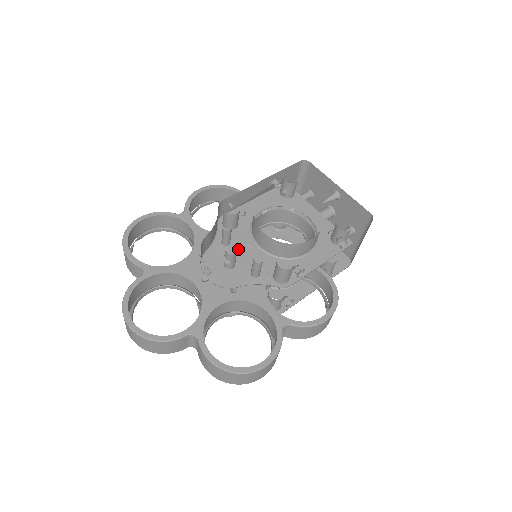
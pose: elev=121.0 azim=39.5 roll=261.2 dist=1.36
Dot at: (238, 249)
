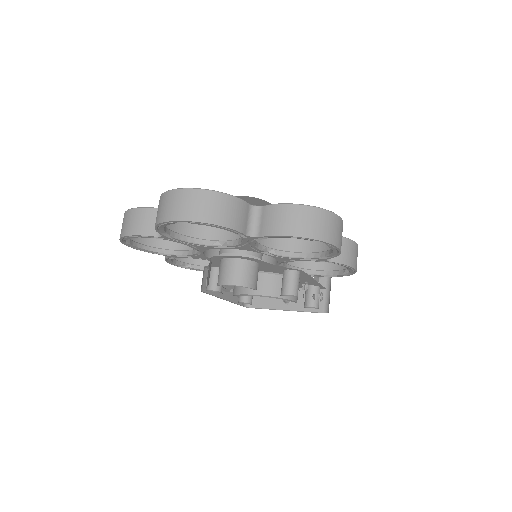
Dot at: occluded
